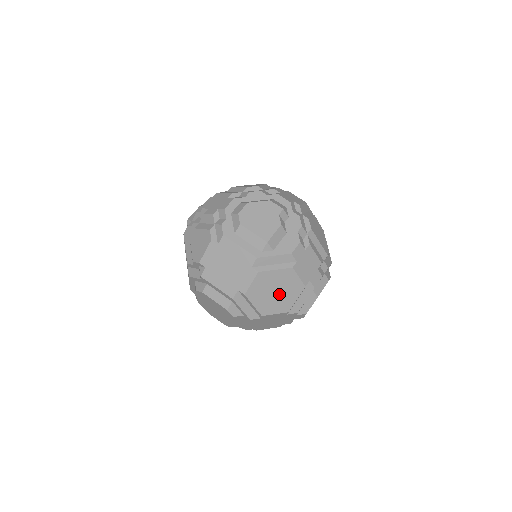
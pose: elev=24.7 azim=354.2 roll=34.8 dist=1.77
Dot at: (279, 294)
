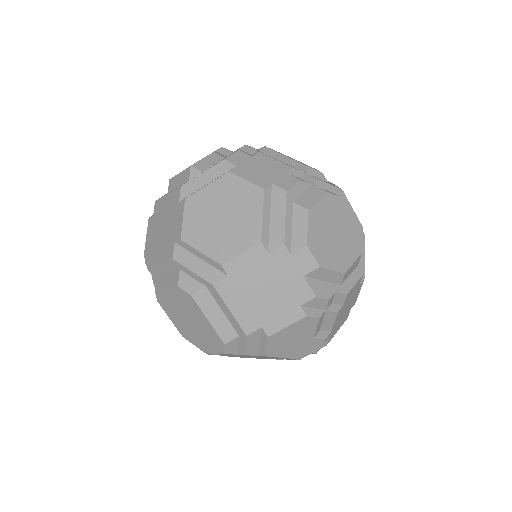
Dot at: (230, 218)
